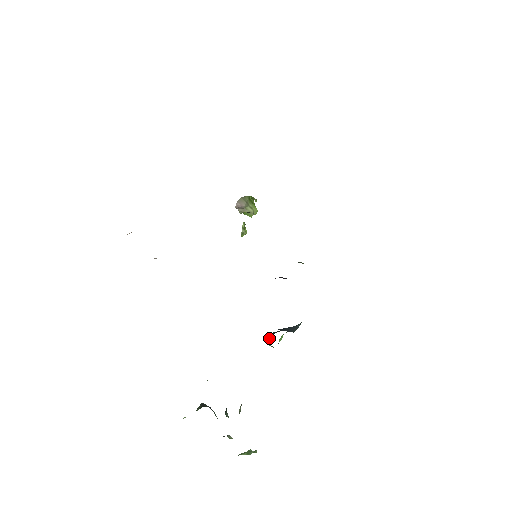
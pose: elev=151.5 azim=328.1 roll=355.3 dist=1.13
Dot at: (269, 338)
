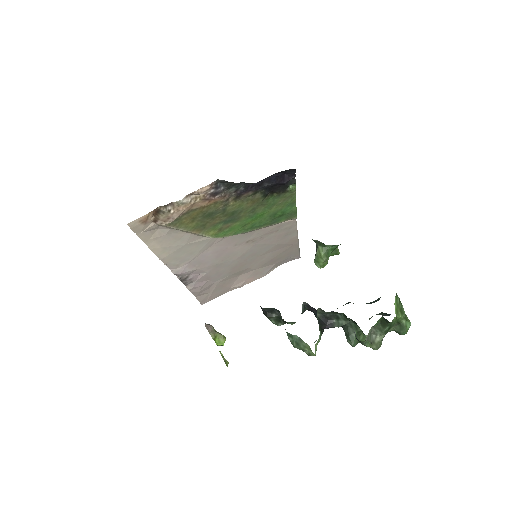
Dot at: (317, 248)
